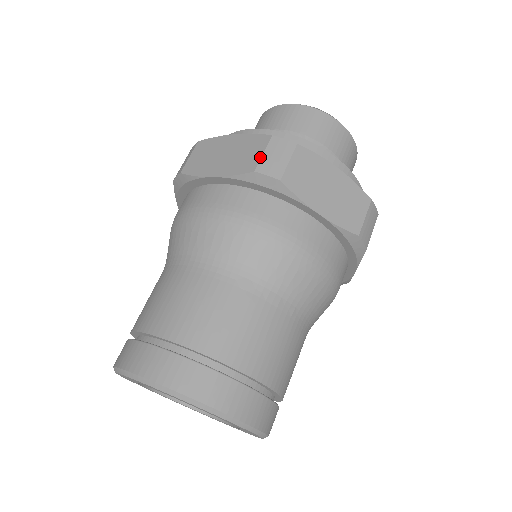
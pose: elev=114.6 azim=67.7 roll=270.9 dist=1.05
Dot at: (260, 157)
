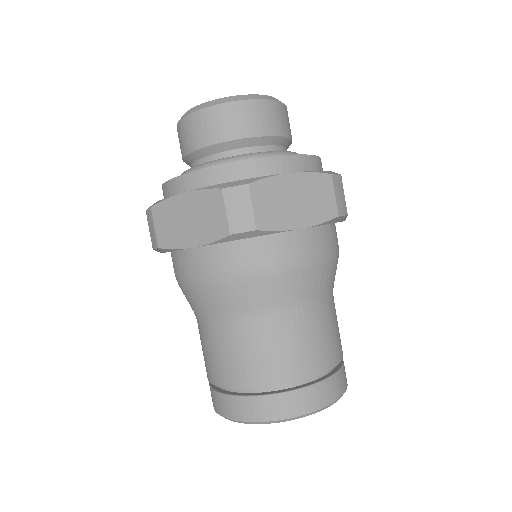
Dot at: (225, 217)
